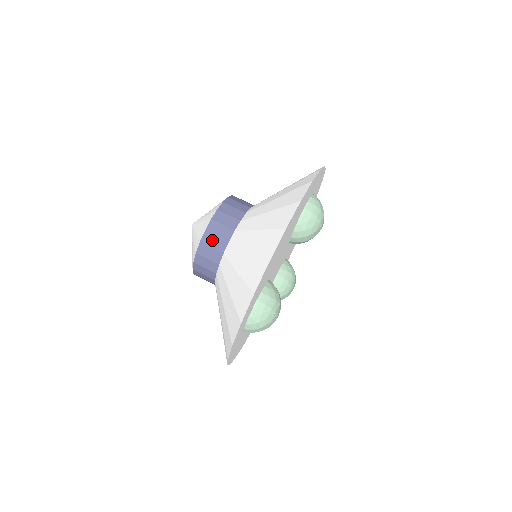
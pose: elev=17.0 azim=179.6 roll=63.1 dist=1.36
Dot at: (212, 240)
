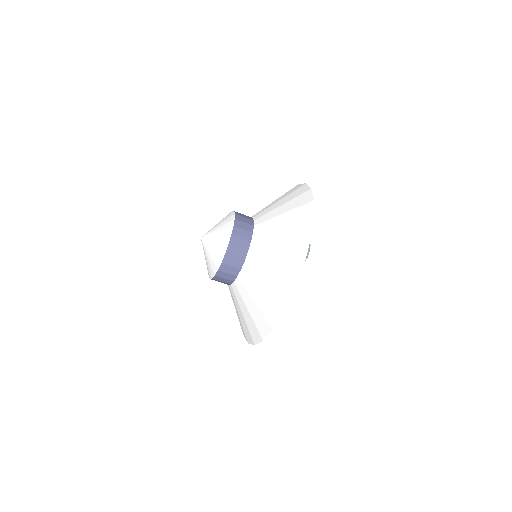
Dot at: (221, 279)
